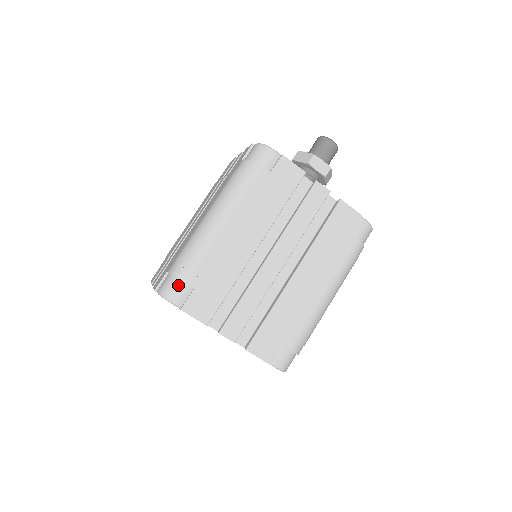
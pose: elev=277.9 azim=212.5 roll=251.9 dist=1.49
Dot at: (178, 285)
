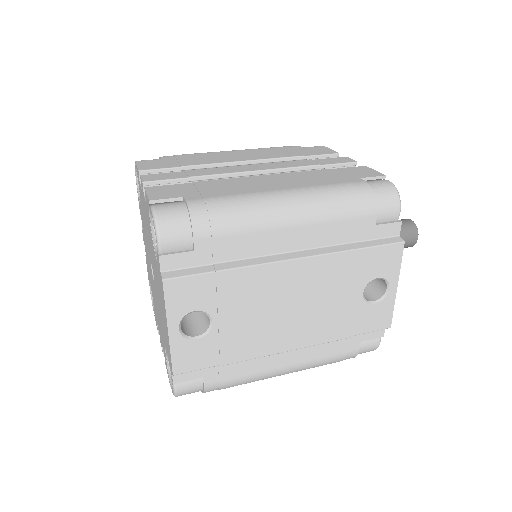
Dot at: occluded
